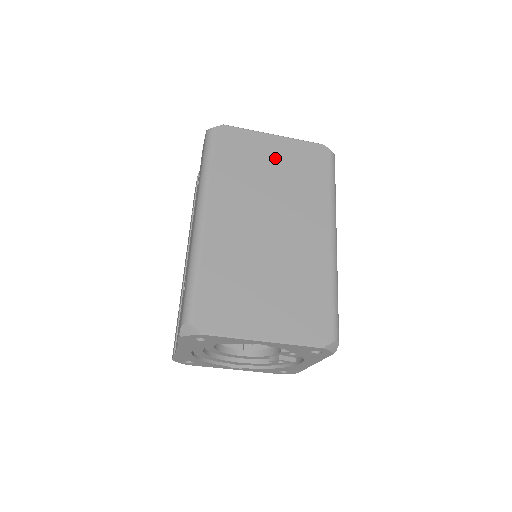
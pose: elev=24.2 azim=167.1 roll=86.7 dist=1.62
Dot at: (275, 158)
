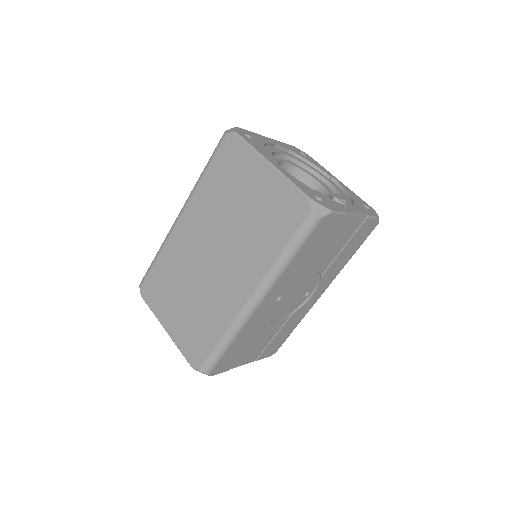
Dot at: (254, 192)
